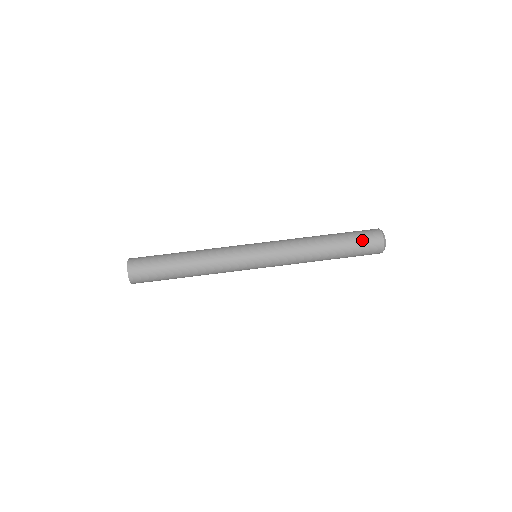
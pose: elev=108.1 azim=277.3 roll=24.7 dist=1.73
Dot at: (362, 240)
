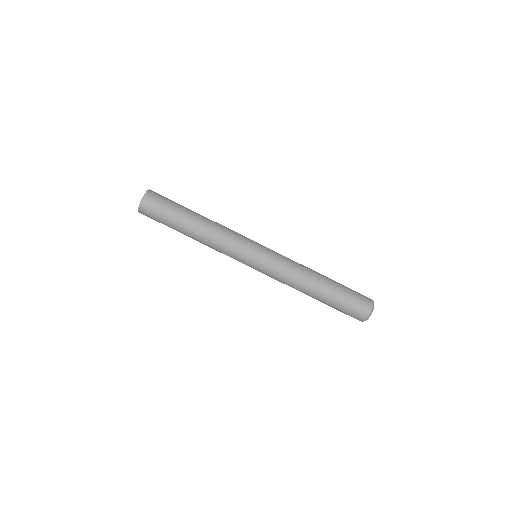
Dot at: (354, 296)
